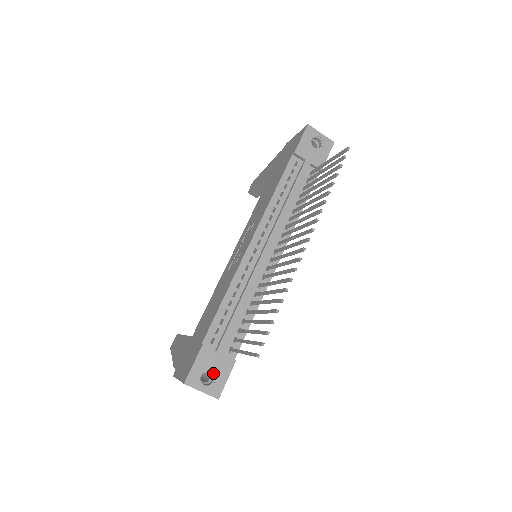
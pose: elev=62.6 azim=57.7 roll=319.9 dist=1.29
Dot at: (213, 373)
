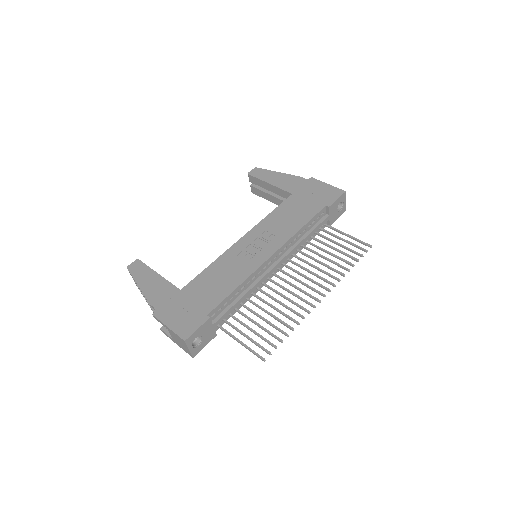
Dot at: (202, 339)
